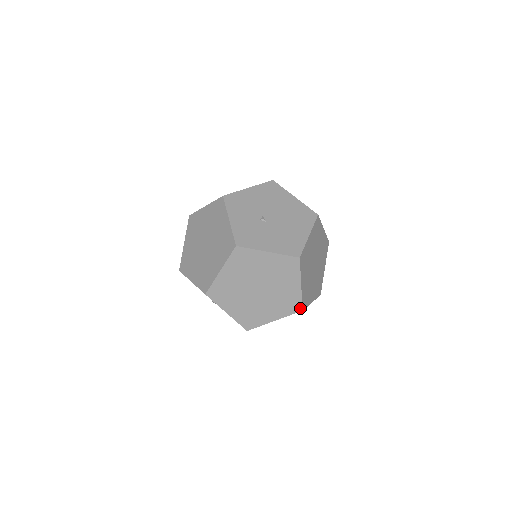
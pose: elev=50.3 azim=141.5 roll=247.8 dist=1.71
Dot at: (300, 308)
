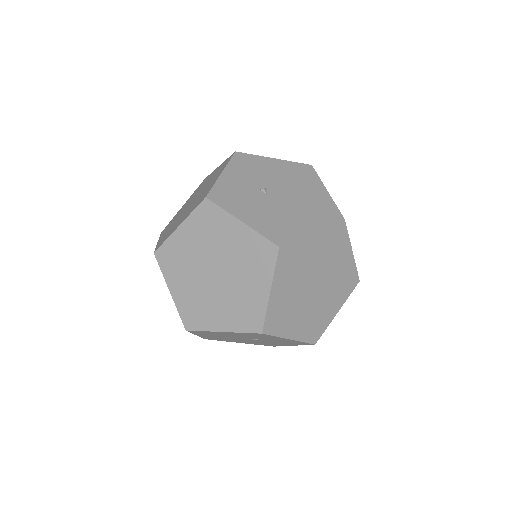
Dot at: (260, 328)
